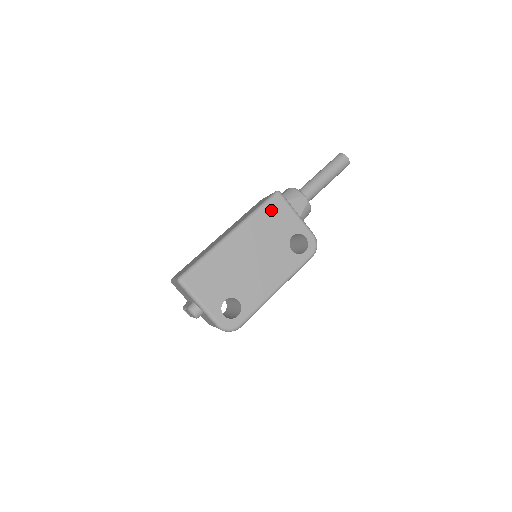
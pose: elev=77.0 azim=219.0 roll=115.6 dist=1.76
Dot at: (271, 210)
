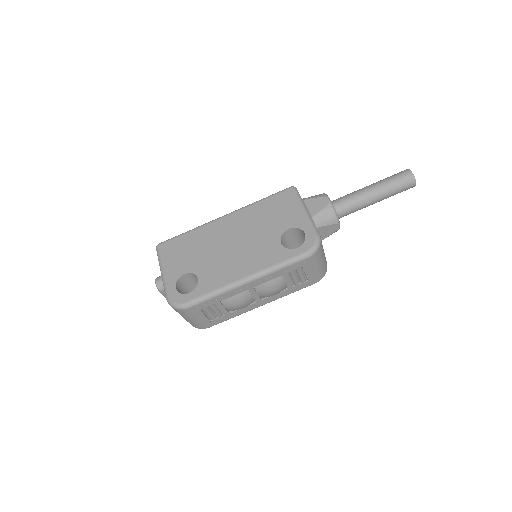
Dot at: (275, 201)
